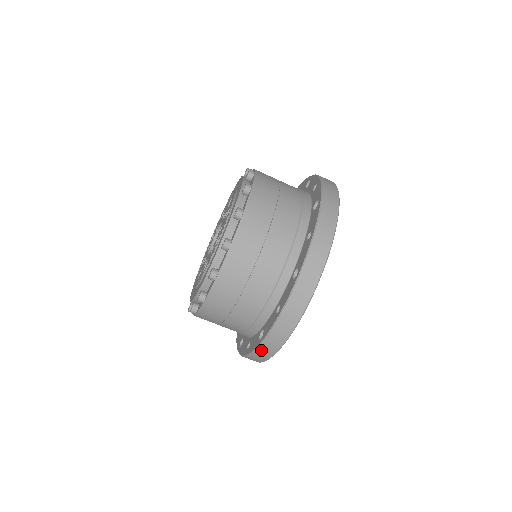
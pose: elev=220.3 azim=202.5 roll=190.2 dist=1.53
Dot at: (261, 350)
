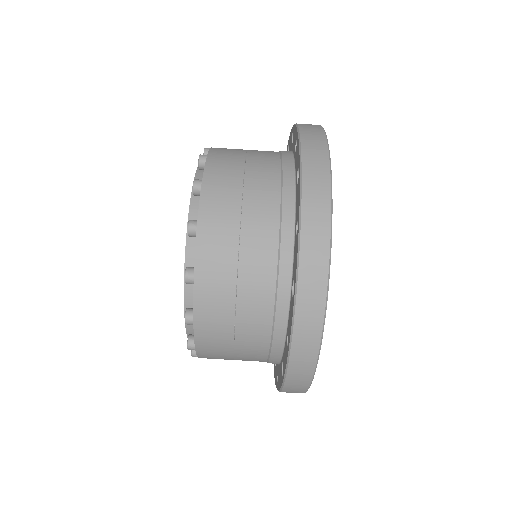
Dot at: occluded
